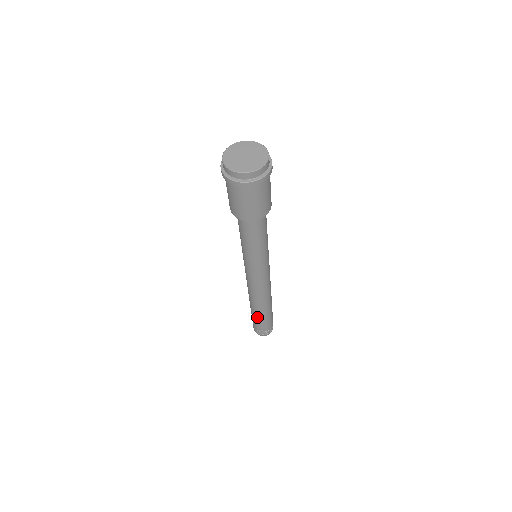
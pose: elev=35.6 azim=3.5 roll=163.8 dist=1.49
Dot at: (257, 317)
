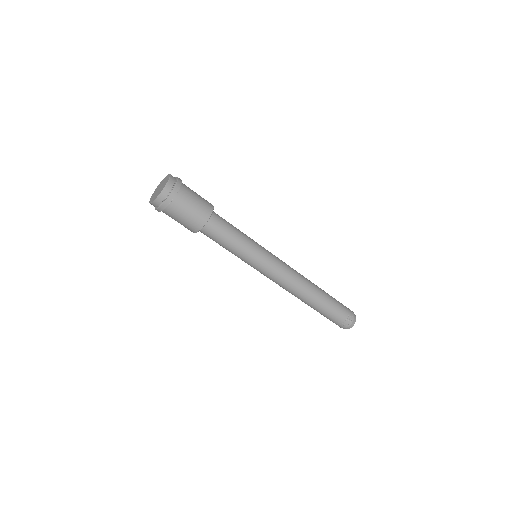
Dot at: (325, 306)
